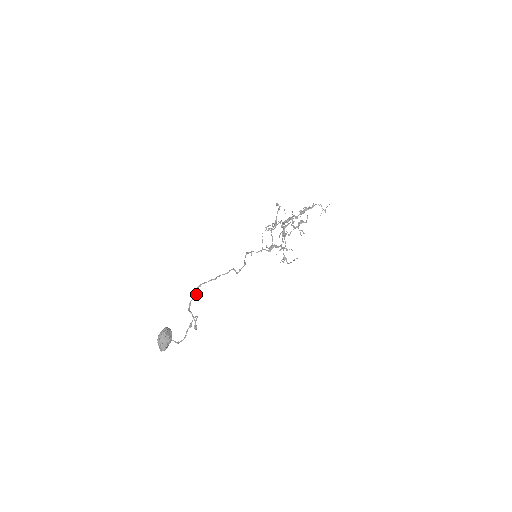
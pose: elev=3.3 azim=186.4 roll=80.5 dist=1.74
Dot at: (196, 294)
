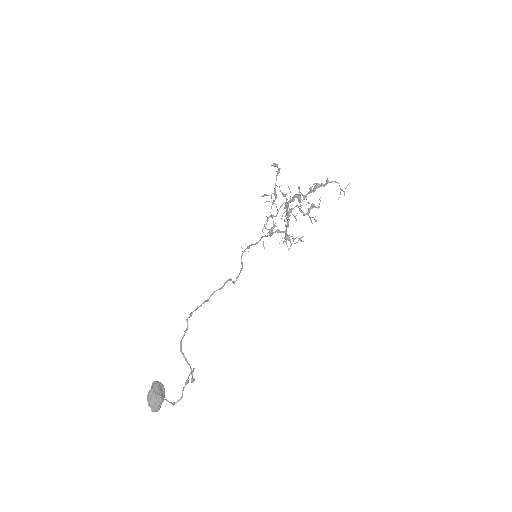
Dot at: (187, 328)
